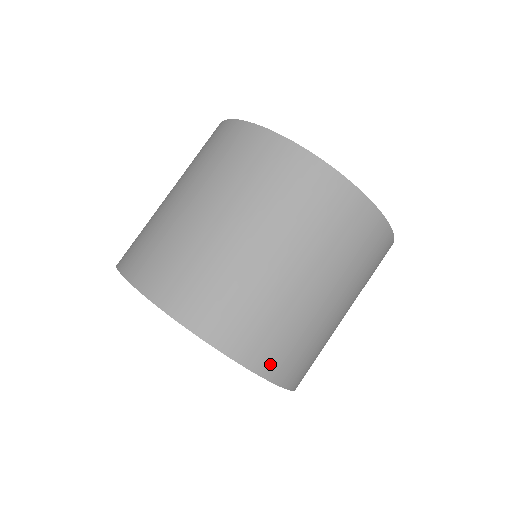
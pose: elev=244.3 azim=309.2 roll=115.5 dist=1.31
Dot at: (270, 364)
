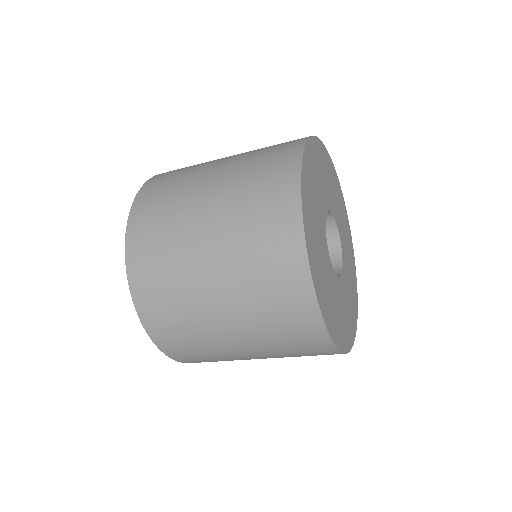
Dot at: occluded
